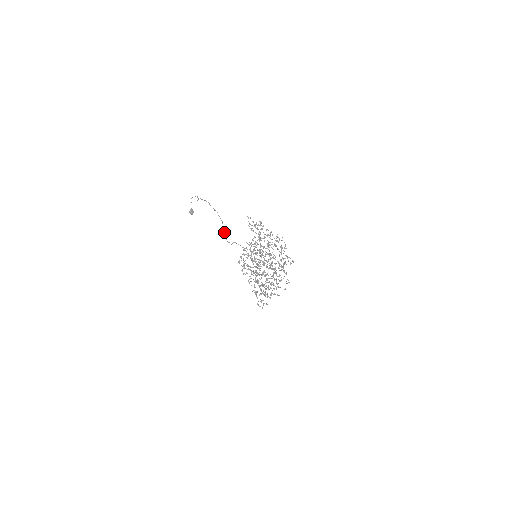
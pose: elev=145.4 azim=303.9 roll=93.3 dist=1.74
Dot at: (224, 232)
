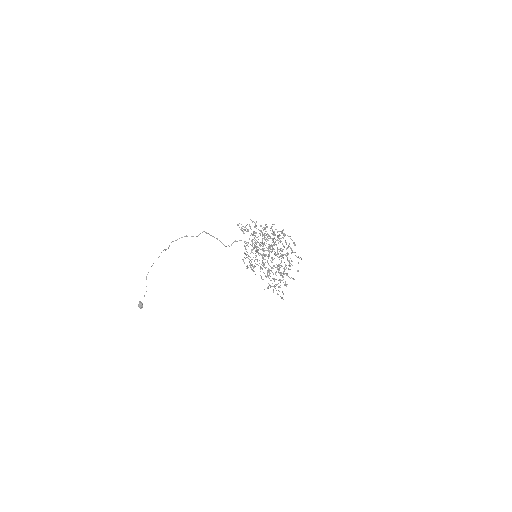
Dot at: (219, 240)
